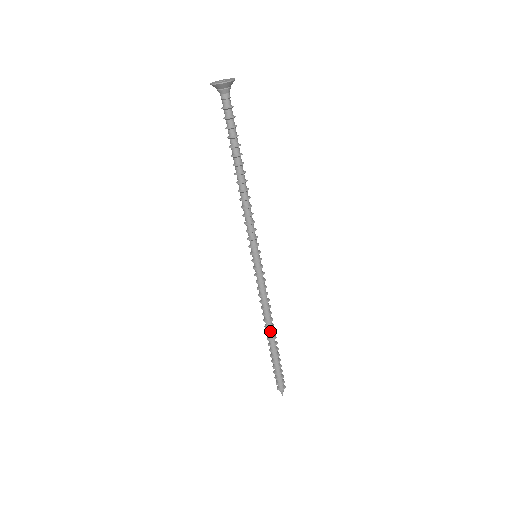
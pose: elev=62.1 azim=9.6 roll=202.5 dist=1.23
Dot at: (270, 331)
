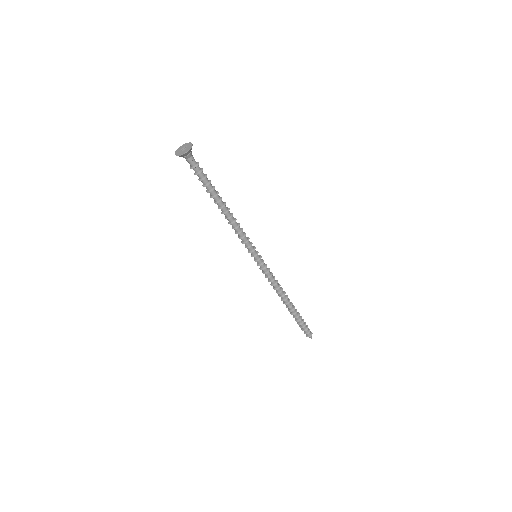
Dot at: (284, 302)
